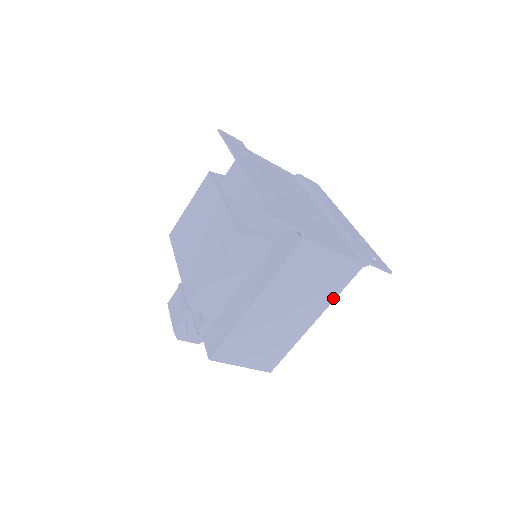
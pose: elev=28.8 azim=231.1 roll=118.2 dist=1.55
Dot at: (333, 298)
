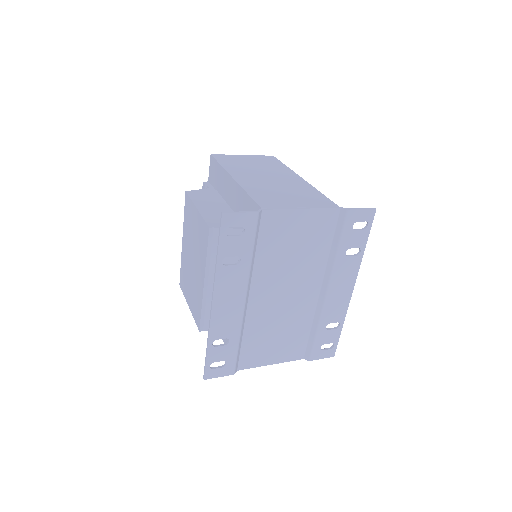
Dot at: occluded
